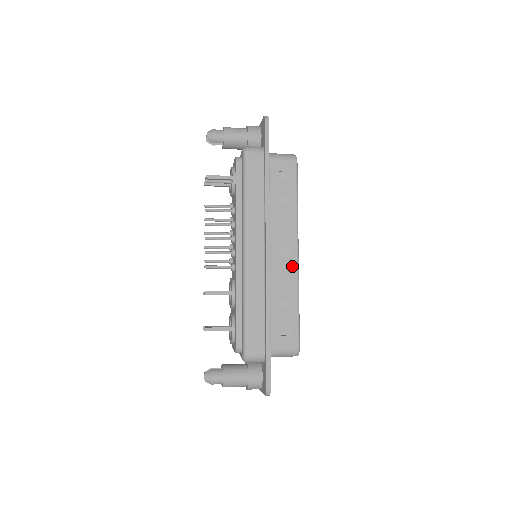
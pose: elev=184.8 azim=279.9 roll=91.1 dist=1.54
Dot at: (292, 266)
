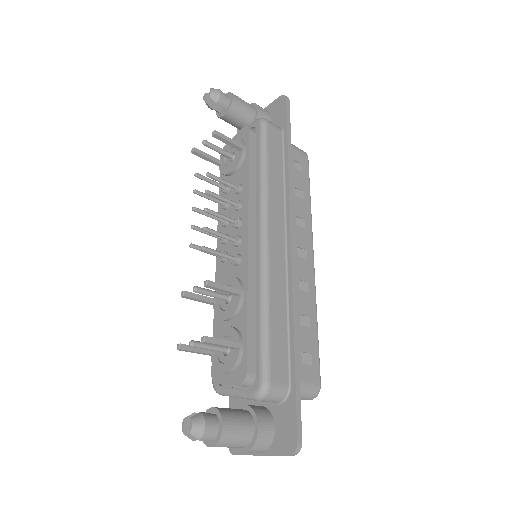
Dot at: (309, 273)
